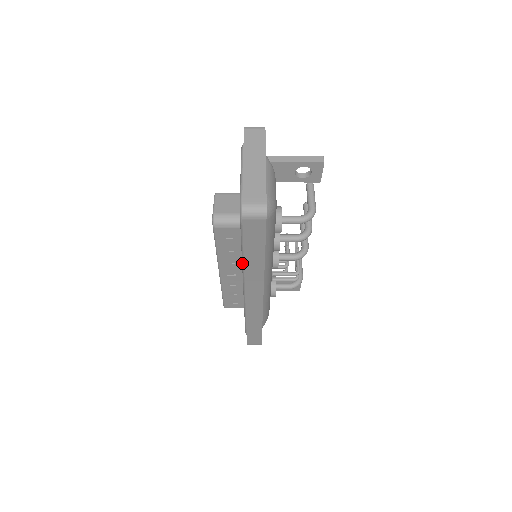
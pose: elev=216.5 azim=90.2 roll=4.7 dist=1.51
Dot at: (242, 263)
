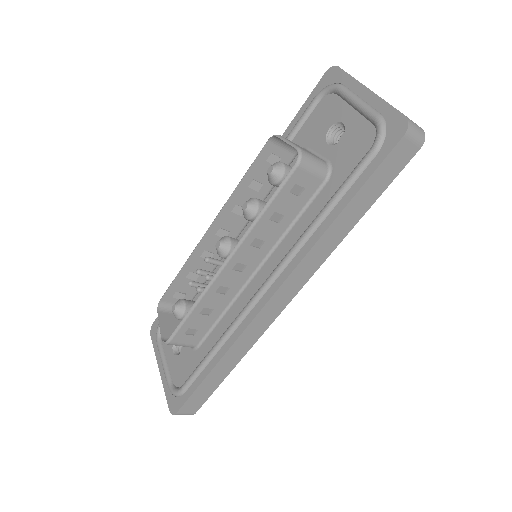
Dot at: (309, 232)
